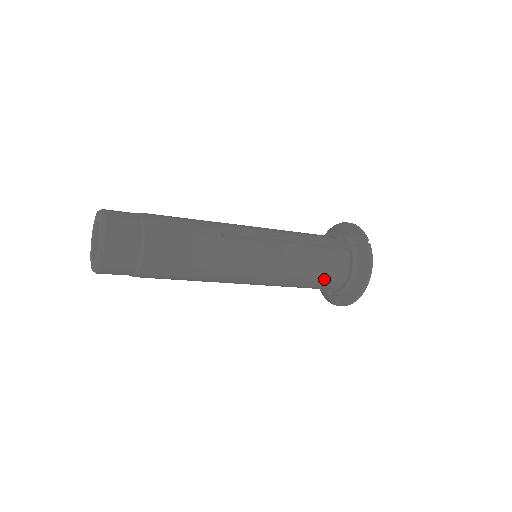
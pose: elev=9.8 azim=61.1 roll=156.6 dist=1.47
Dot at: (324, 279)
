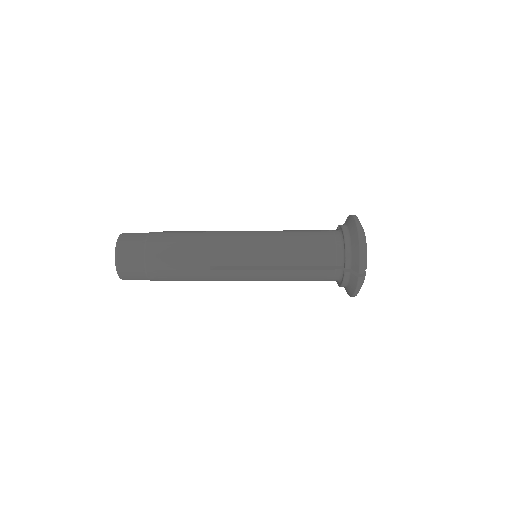
Dot at: occluded
